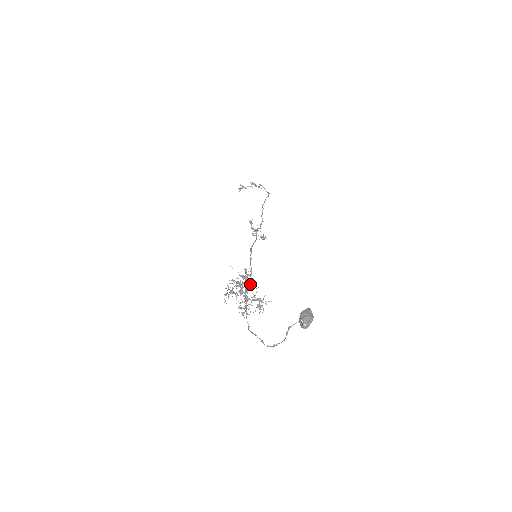
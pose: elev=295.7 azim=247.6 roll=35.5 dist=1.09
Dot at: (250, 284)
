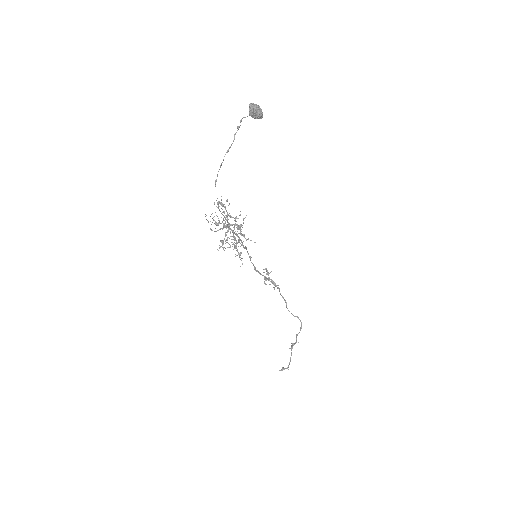
Dot at: occluded
